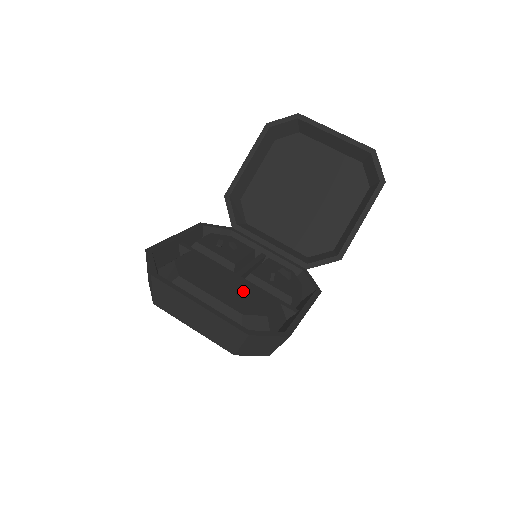
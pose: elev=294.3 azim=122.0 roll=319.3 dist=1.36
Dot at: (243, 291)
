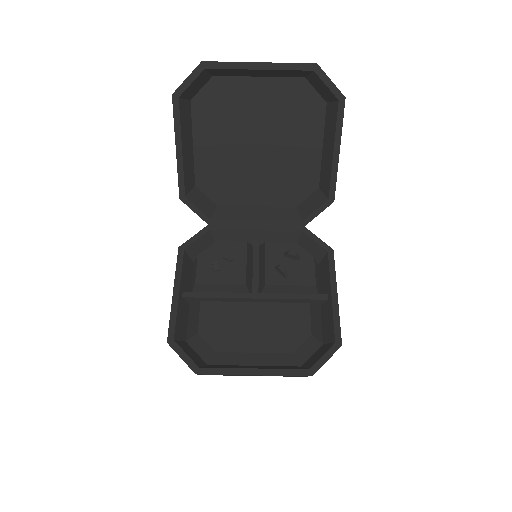
Dot at: (275, 319)
